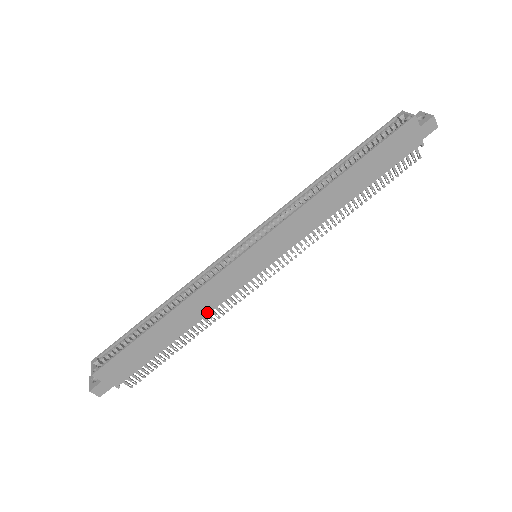
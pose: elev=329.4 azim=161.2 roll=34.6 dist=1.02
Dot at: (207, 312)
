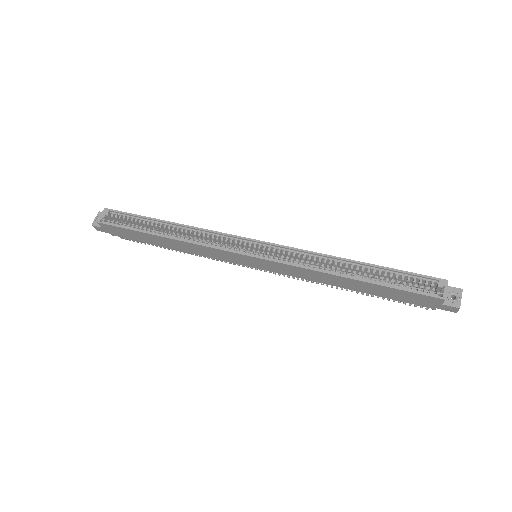
Dot at: (197, 253)
